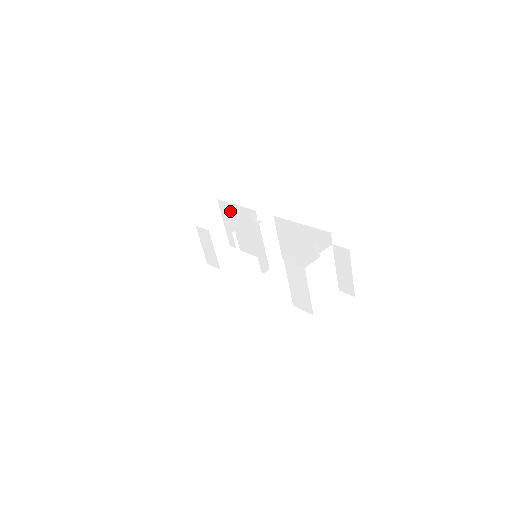
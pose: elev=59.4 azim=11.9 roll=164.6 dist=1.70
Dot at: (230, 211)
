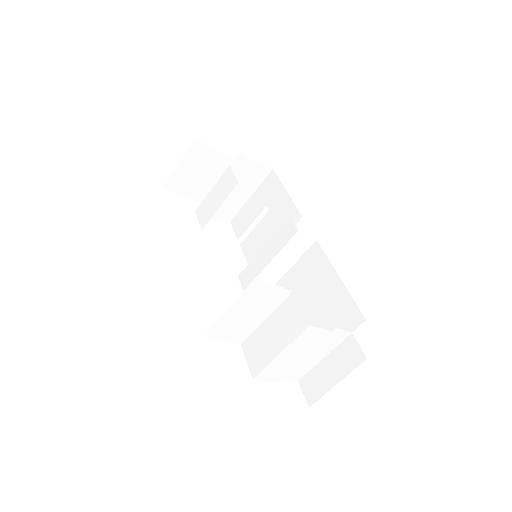
Dot at: (273, 192)
